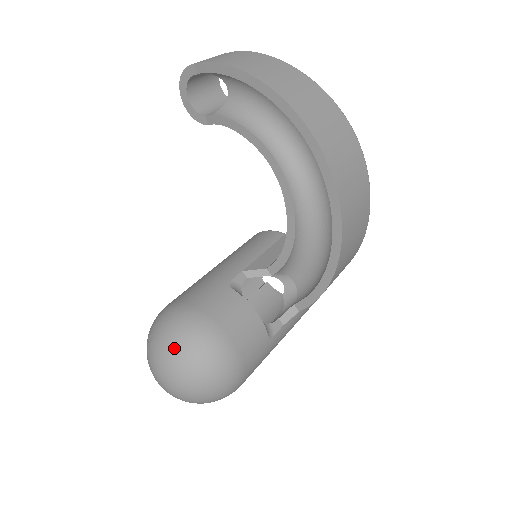
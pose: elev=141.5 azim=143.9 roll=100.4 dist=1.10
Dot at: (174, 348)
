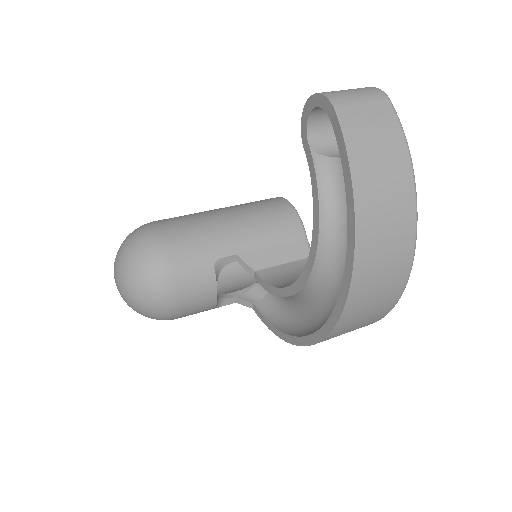
Dot at: (133, 282)
